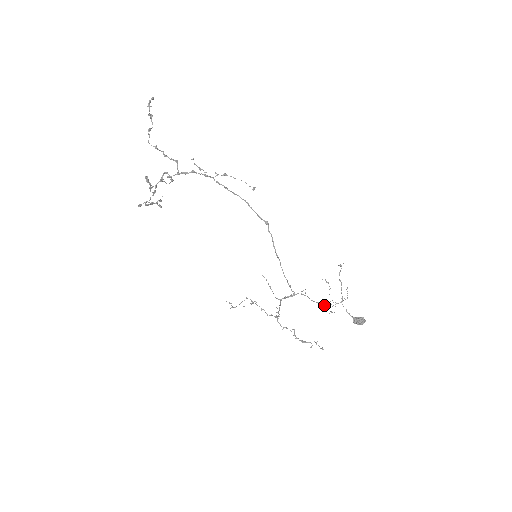
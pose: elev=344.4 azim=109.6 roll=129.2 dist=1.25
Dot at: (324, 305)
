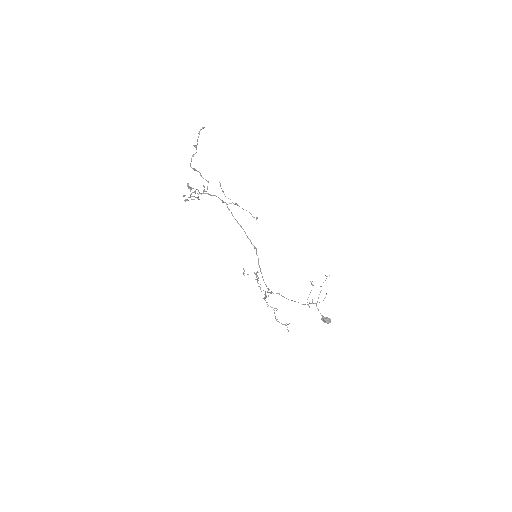
Dot at: occluded
